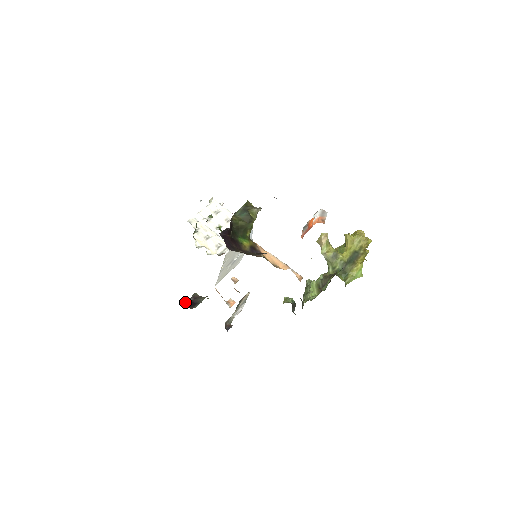
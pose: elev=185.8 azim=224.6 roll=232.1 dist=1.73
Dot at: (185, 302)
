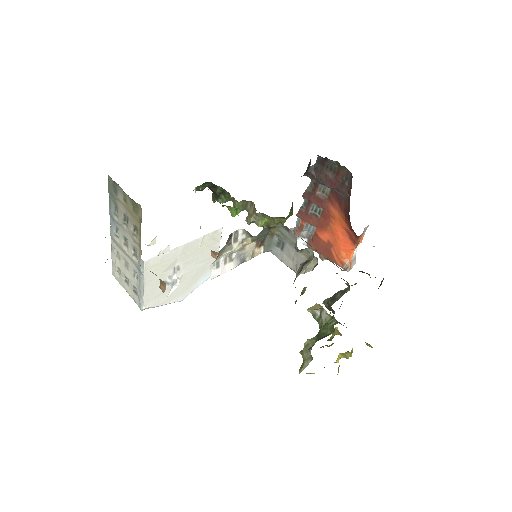
Dot at: occluded
